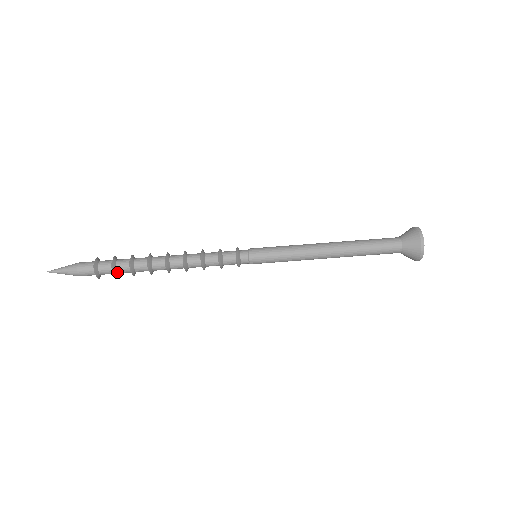
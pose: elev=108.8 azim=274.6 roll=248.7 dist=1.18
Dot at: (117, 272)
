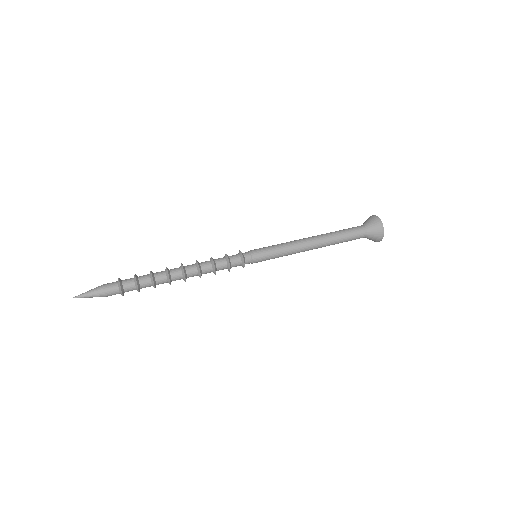
Dot at: (138, 280)
